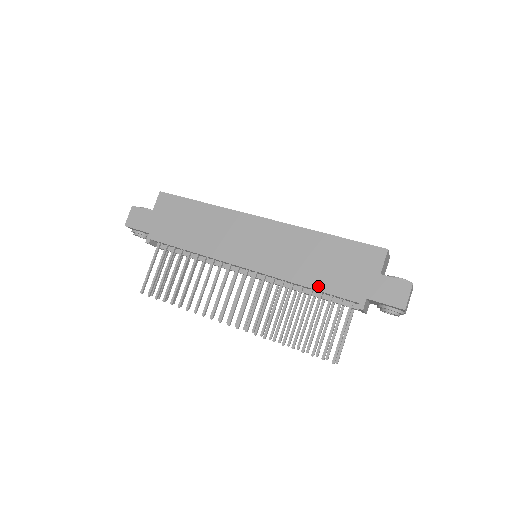
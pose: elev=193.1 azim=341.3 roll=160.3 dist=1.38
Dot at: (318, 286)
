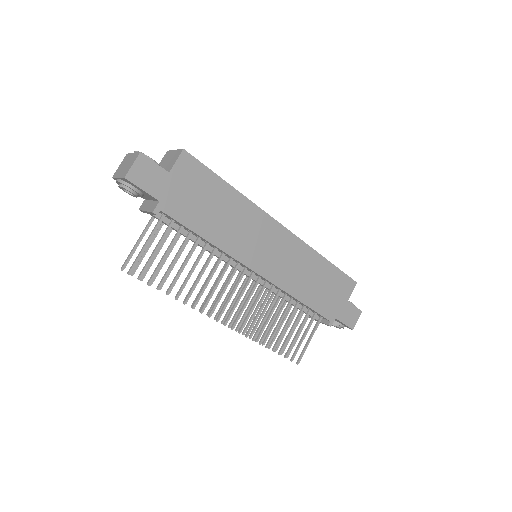
Dot at: (309, 303)
